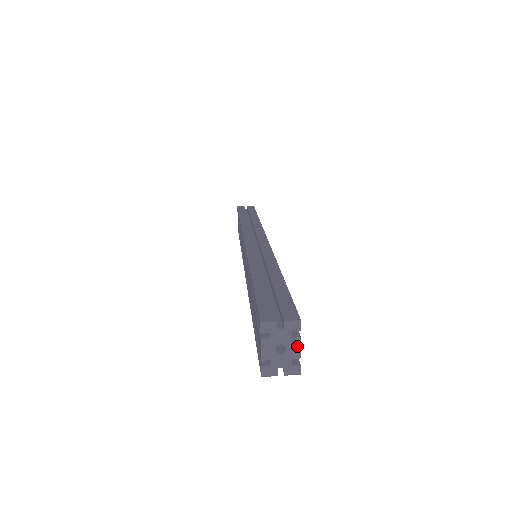
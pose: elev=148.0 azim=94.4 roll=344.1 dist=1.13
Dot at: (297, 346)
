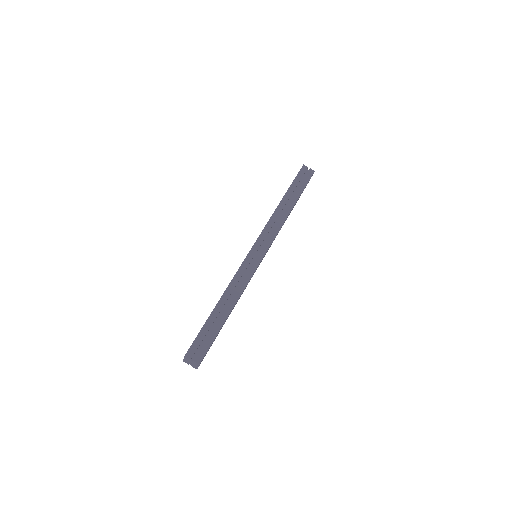
Dot at: (197, 366)
